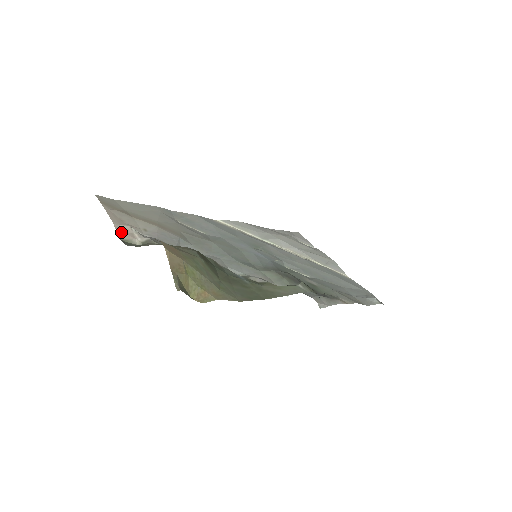
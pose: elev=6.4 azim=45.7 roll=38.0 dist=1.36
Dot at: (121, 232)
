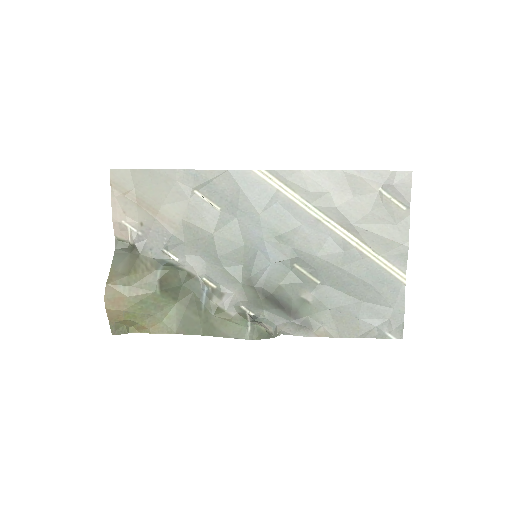
Dot at: (118, 230)
